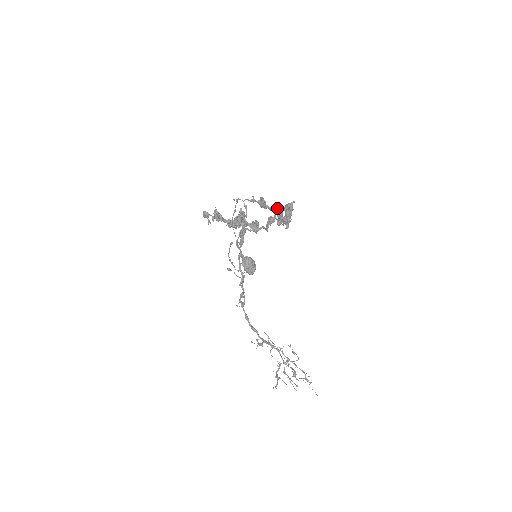
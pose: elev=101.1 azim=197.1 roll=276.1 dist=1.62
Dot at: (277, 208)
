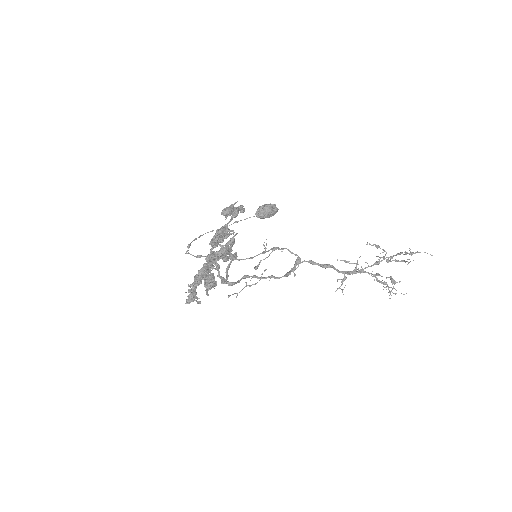
Dot at: (213, 246)
